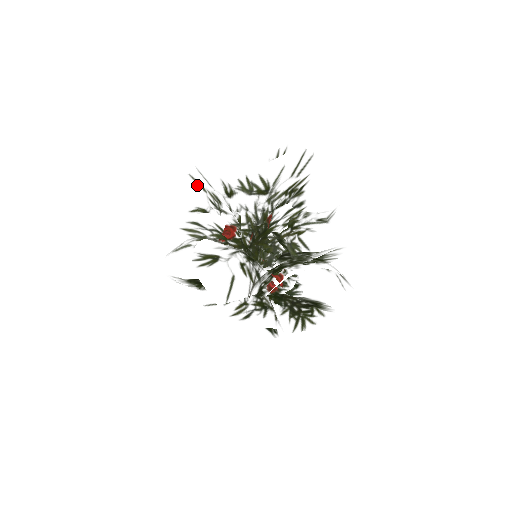
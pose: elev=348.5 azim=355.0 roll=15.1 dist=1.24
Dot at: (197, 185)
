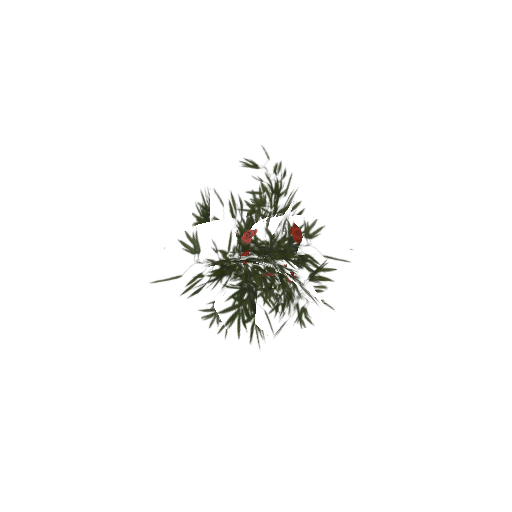
Dot at: (286, 185)
